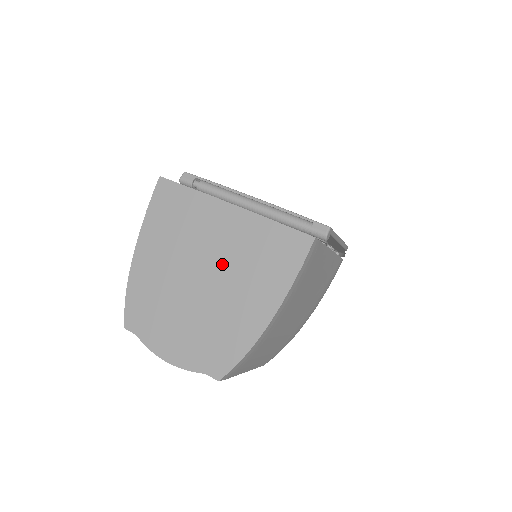
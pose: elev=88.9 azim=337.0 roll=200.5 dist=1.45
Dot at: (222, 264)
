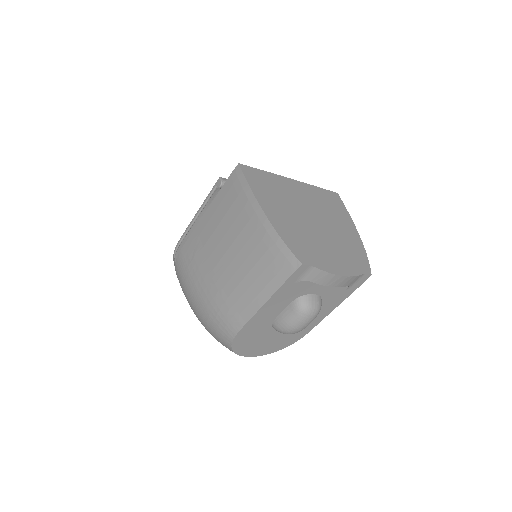
Dot at: (316, 211)
